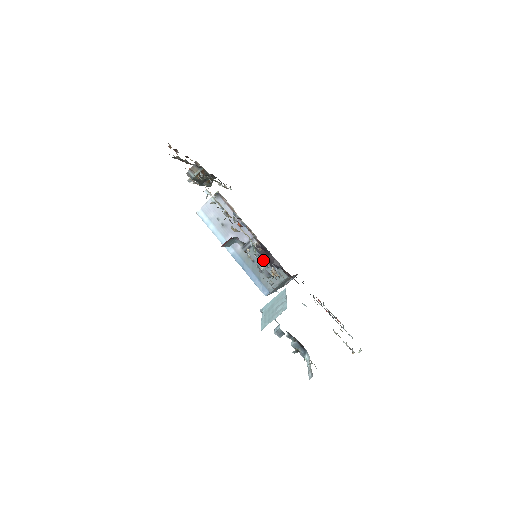
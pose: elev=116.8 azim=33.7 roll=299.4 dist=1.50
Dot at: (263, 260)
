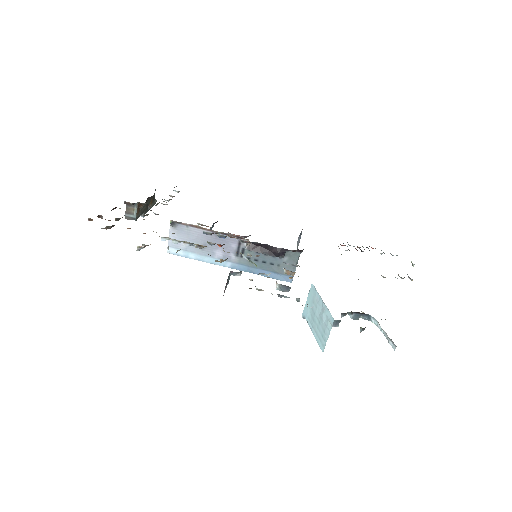
Dot at: occluded
